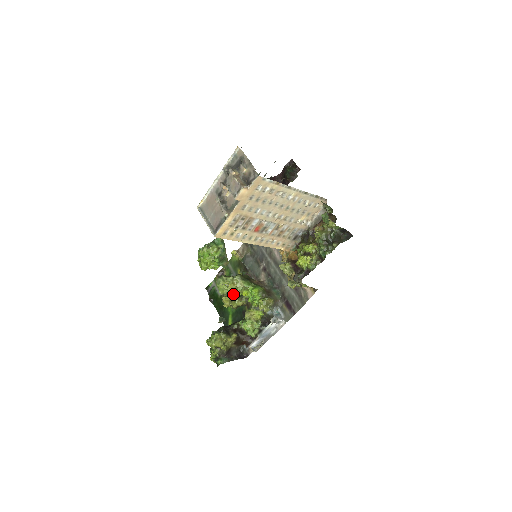
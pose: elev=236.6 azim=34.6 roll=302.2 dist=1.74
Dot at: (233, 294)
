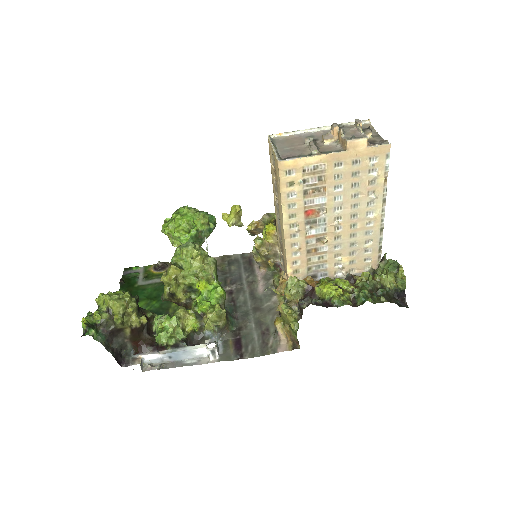
Dot at: (190, 272)
